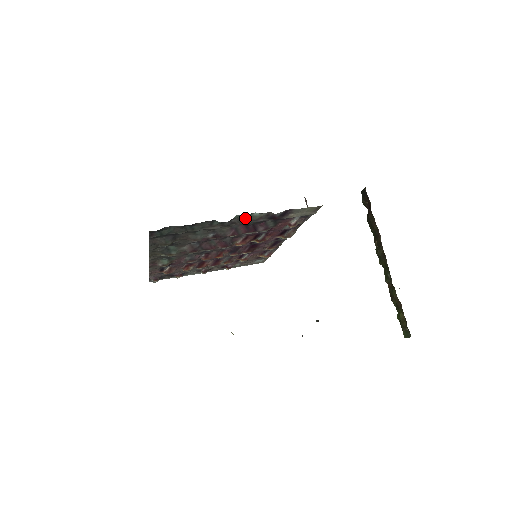
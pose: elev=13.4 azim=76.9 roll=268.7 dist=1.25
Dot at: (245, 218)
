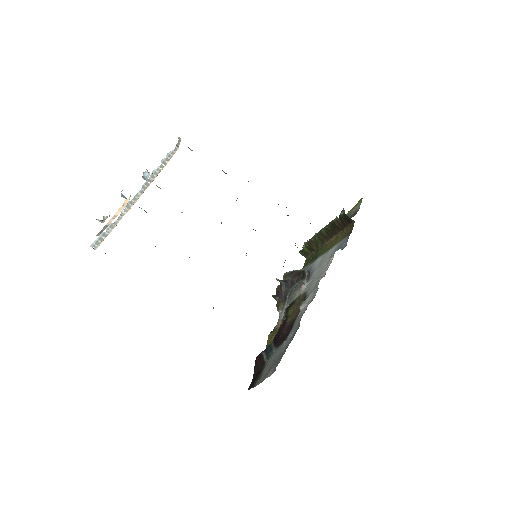
Dot at: occluded
